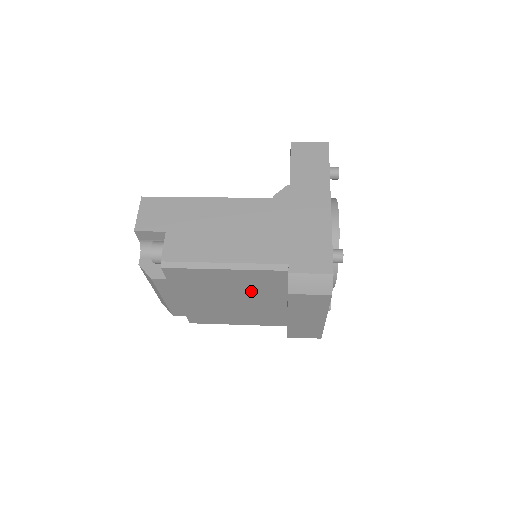
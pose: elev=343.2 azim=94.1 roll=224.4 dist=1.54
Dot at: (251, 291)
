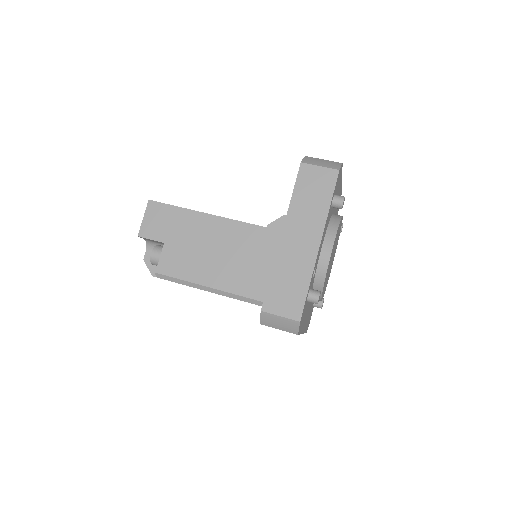
Dot at: occluded
